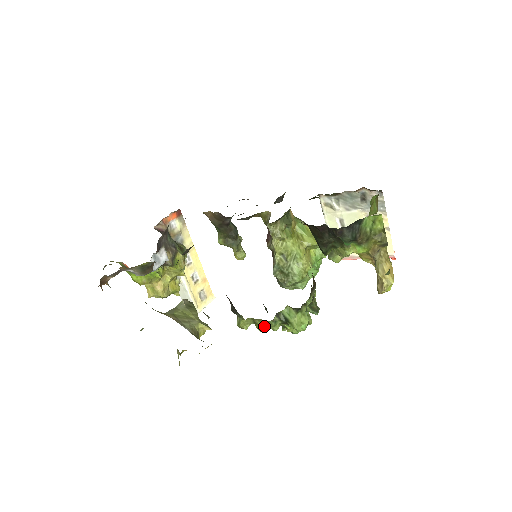
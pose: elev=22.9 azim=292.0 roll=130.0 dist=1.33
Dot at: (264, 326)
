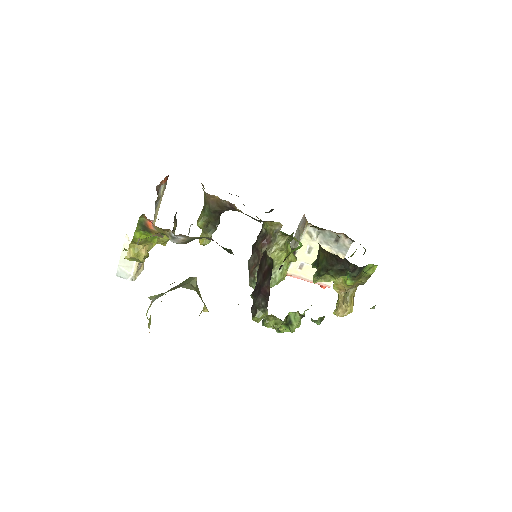
Dot at: (273, 323)
